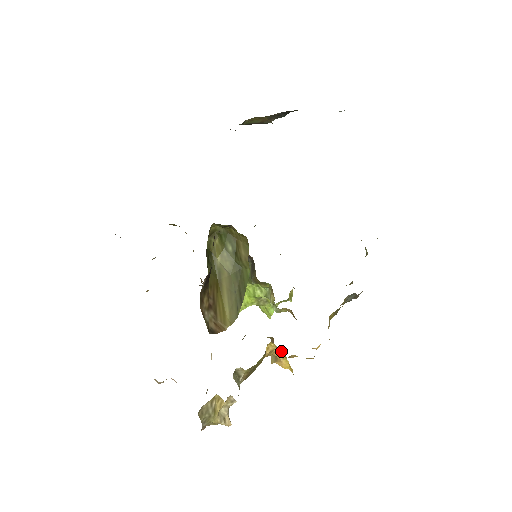
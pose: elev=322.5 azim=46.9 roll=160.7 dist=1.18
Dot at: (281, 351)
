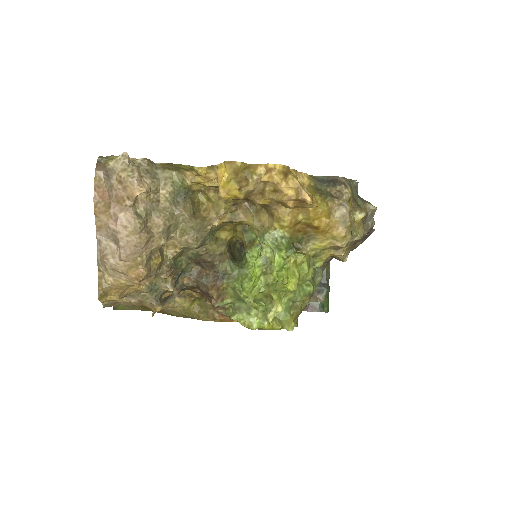
Dot at: occluded
